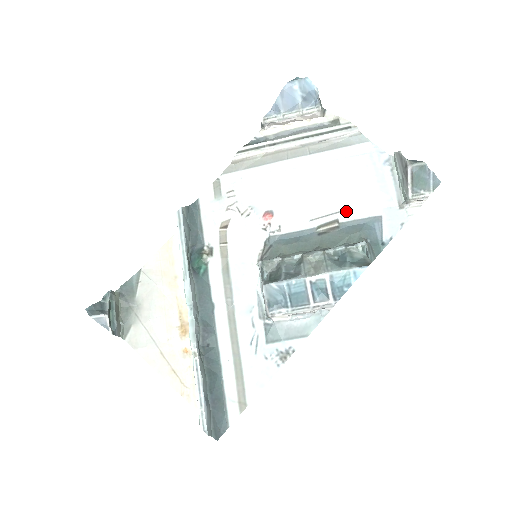
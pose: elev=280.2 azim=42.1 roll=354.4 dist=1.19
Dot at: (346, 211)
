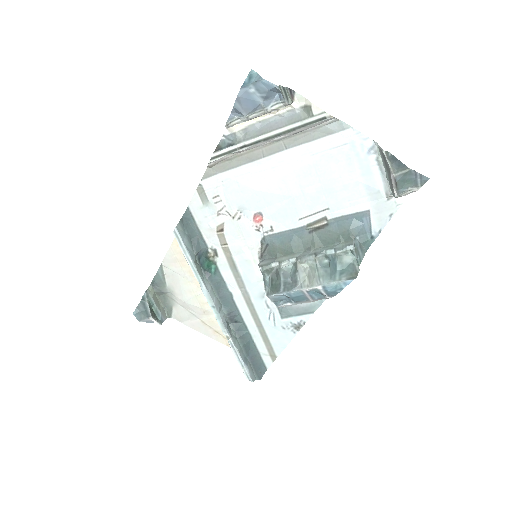
Dot at: (333, 208)
